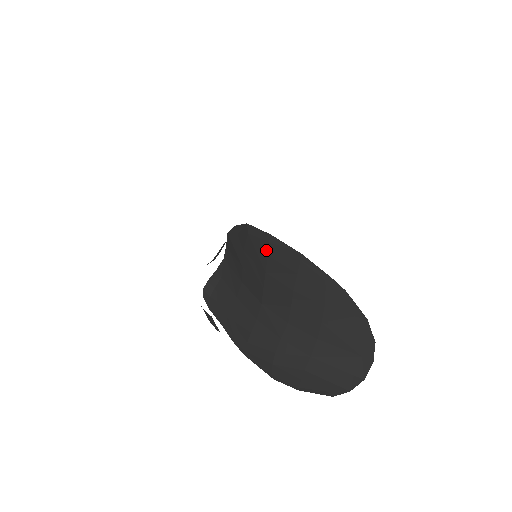
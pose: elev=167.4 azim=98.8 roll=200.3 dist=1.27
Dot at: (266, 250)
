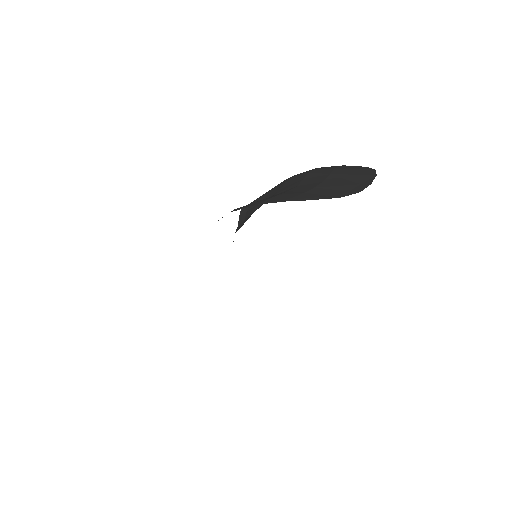
Dot at: occluded
